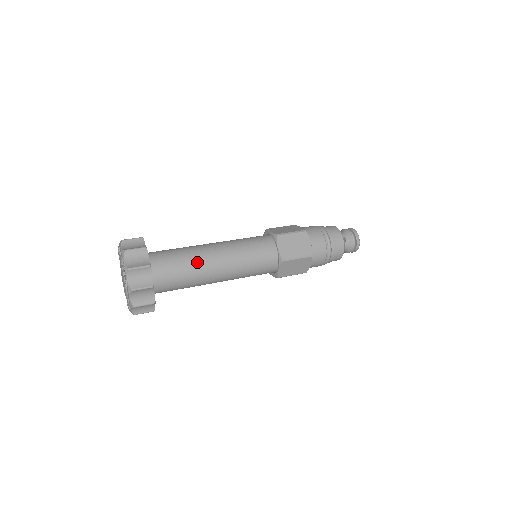
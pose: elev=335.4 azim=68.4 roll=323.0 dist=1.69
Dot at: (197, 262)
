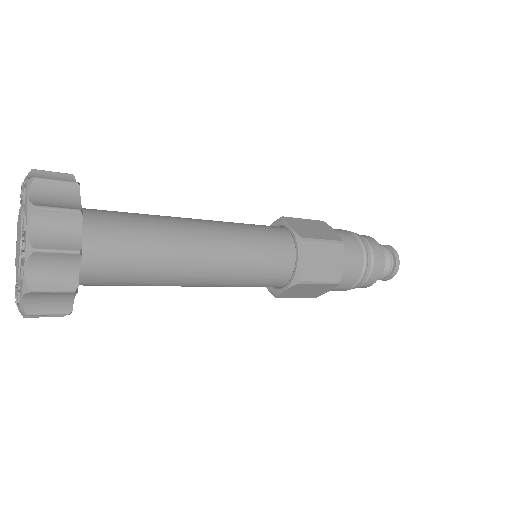
Dot at: (167, 254)
